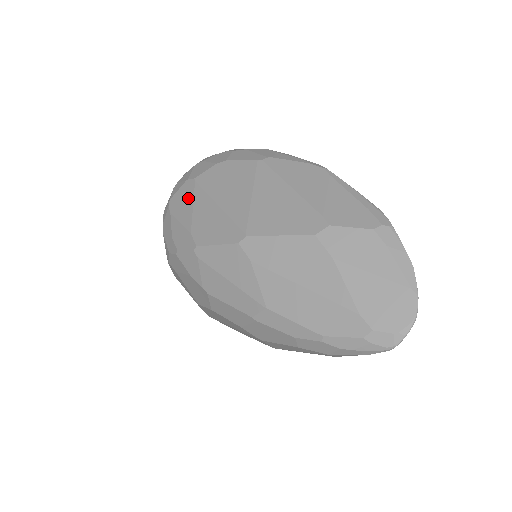
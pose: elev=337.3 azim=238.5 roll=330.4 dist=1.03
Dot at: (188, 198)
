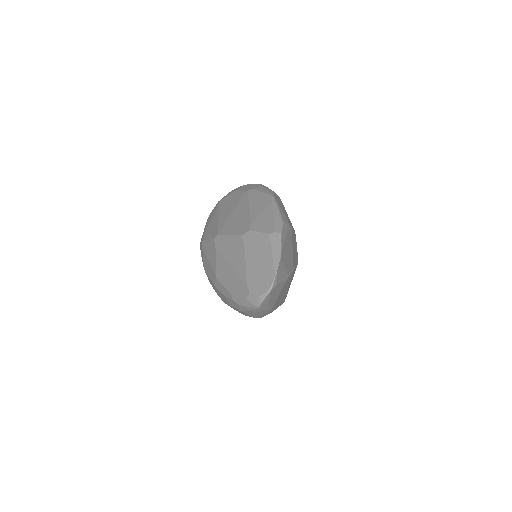
Dot at: (213, 213)
